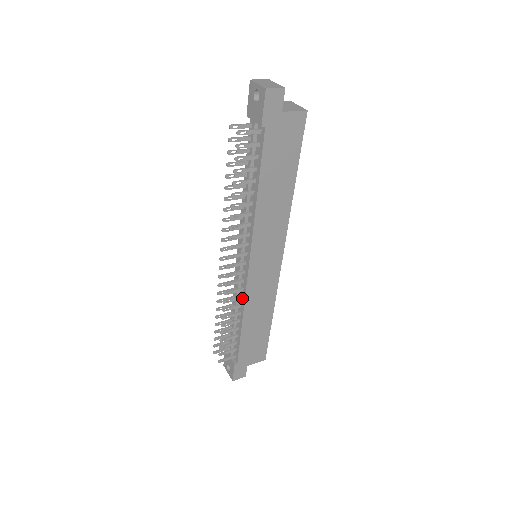
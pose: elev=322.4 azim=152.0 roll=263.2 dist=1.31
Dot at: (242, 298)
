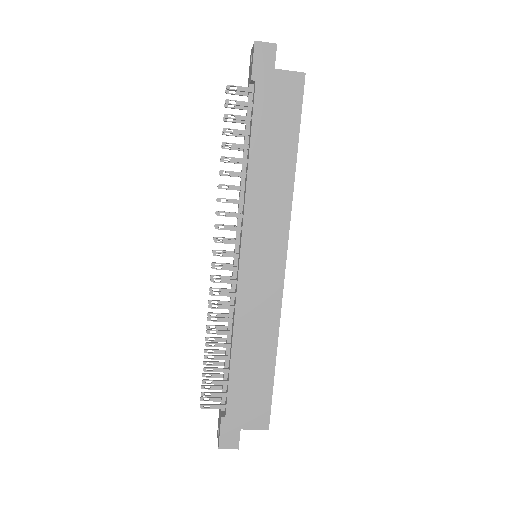
Dot at: (234, 308)
